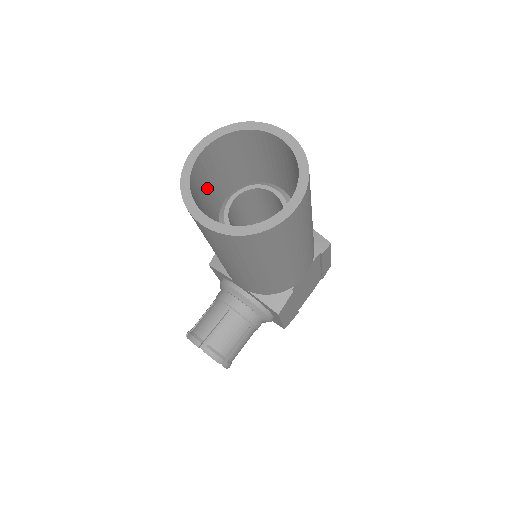
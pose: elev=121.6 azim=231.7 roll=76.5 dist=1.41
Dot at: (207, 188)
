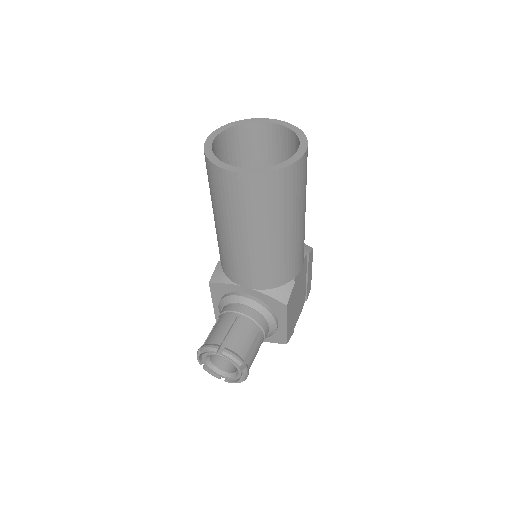
Dot at: occluded
